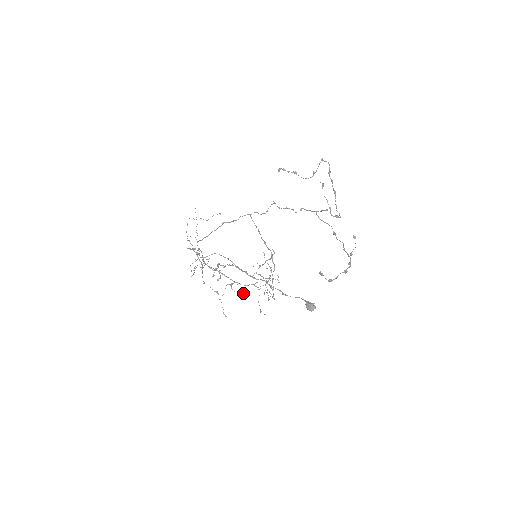
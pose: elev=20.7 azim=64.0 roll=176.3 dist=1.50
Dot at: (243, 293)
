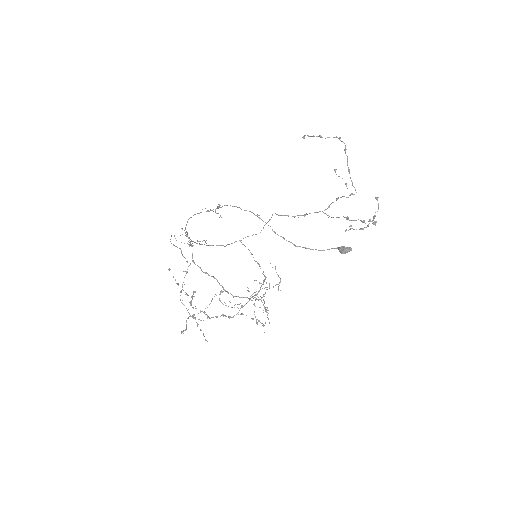
Dot at: occluded
